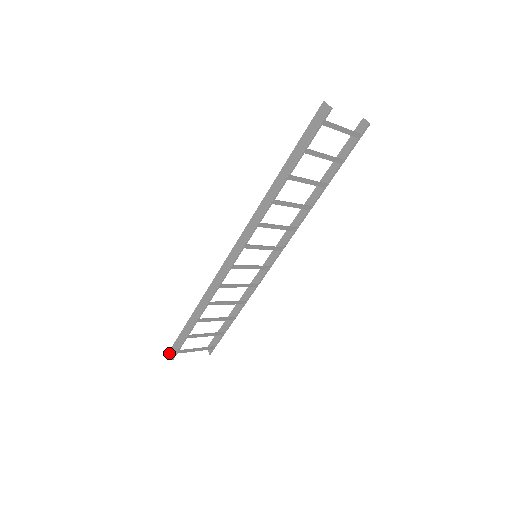
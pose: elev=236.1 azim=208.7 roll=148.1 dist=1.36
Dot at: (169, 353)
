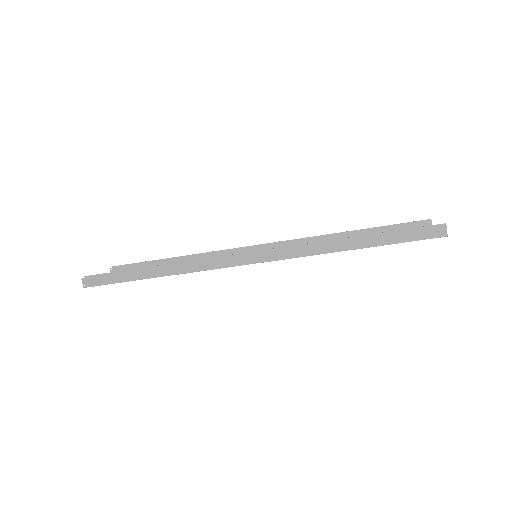
Dot at: (83, 279)
